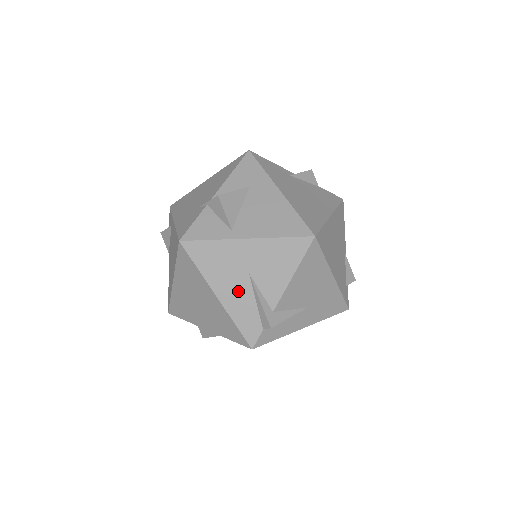
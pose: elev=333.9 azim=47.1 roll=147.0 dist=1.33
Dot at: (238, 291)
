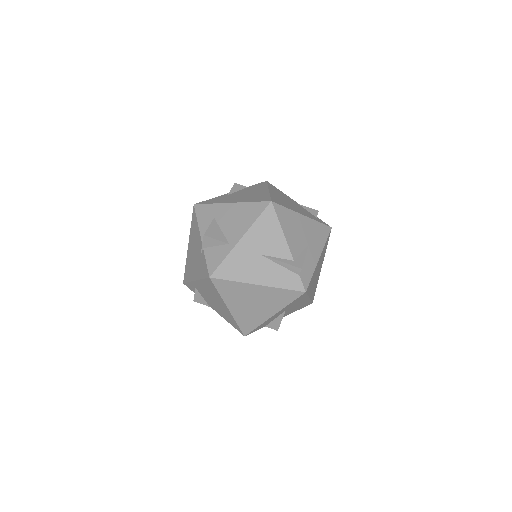
Dot at: (265, 270)
